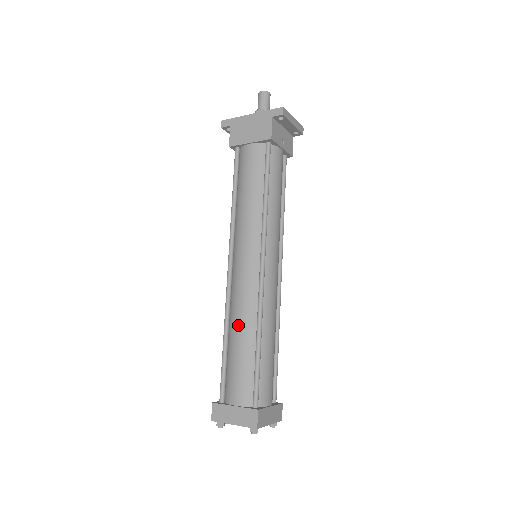
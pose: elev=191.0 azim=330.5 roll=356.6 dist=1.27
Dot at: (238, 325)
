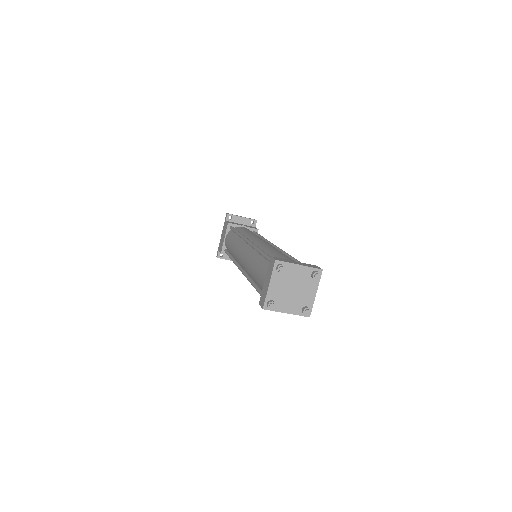
Dot at: (250, 266)
